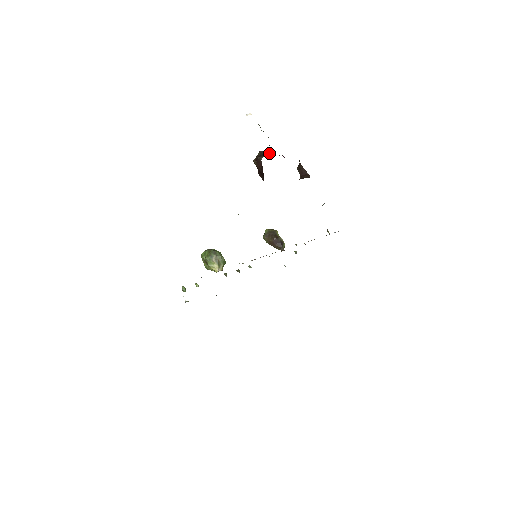
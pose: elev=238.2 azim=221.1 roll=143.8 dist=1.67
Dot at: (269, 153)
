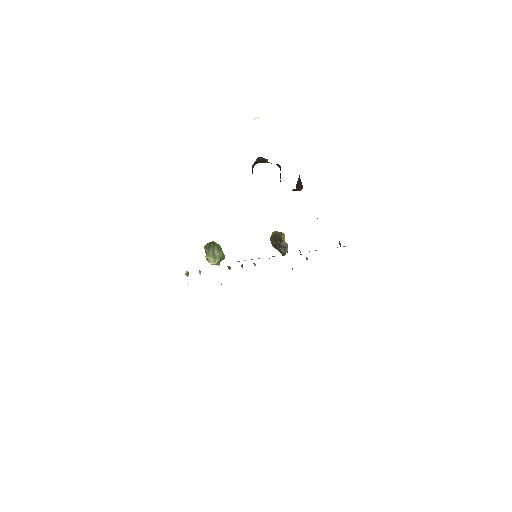
Dot at: (265, 160)
